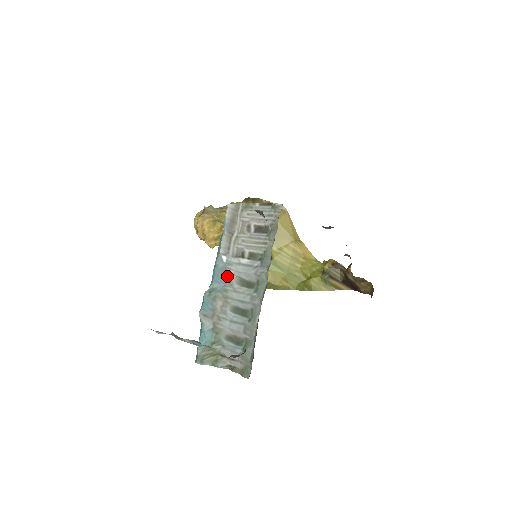
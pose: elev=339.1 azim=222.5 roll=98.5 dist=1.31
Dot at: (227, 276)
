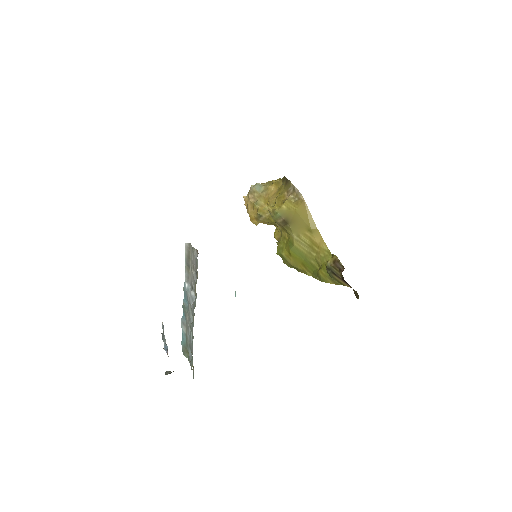
Dot at: (188, 300)
